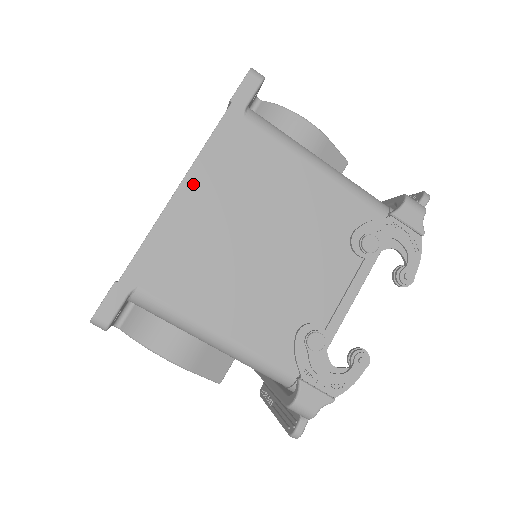
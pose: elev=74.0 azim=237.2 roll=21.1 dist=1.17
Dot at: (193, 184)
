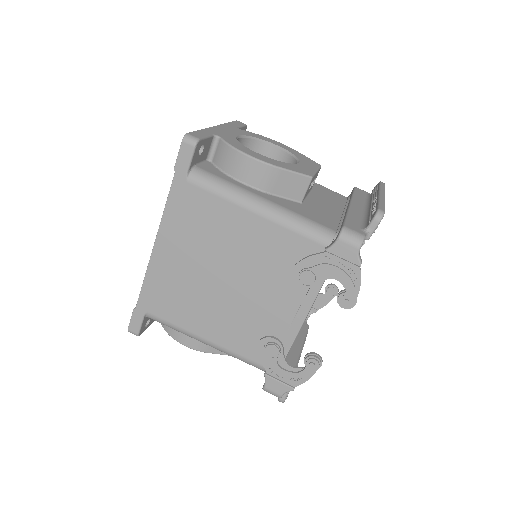
Dot at: (163, 241)
